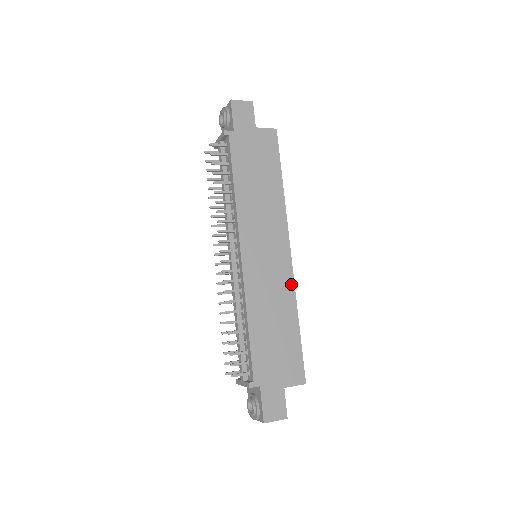
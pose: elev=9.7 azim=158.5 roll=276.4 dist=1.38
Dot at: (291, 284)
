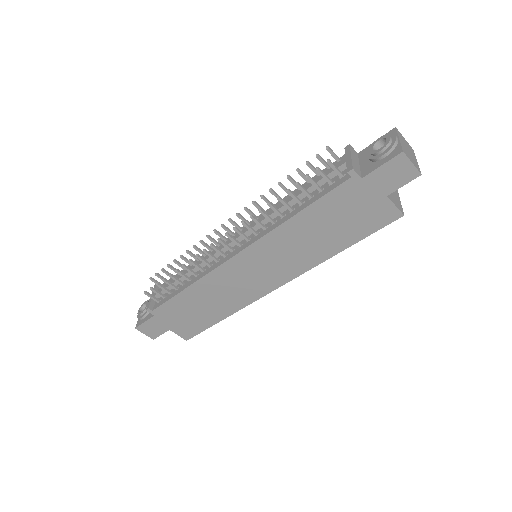
Dot at: (249, 301)
